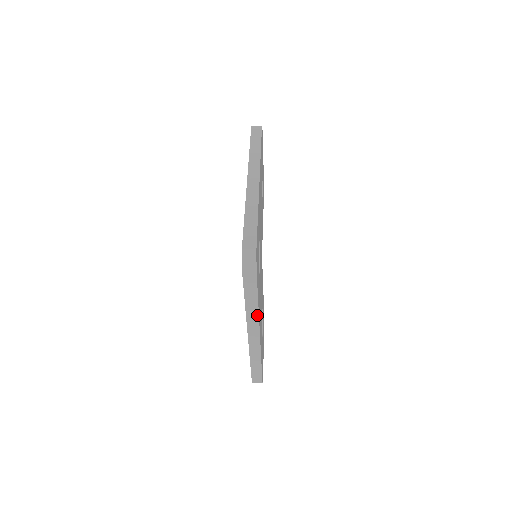
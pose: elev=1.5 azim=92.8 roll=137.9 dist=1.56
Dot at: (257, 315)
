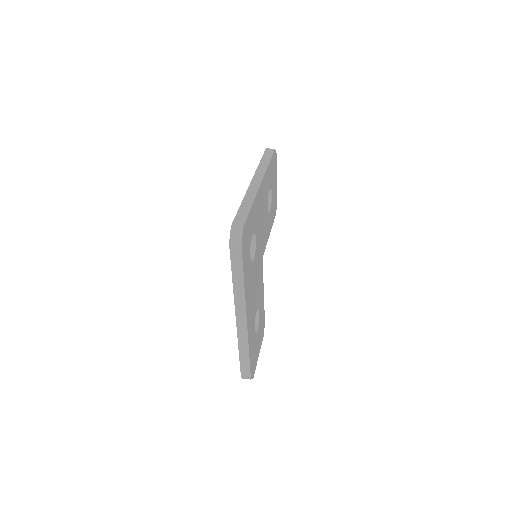
Dot at: (243, 295)
